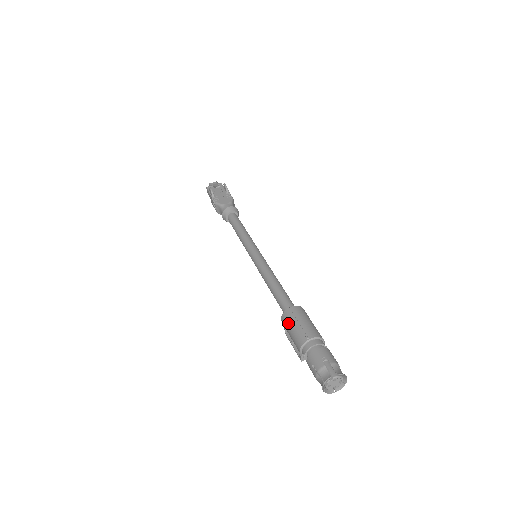
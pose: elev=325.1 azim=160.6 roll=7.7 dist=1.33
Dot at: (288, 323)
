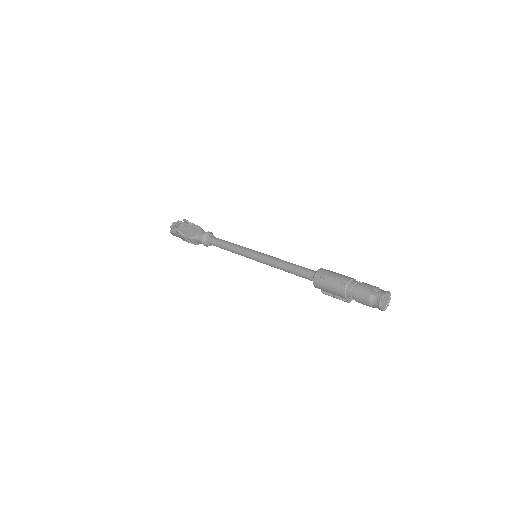
Dot at: (322, 285)
